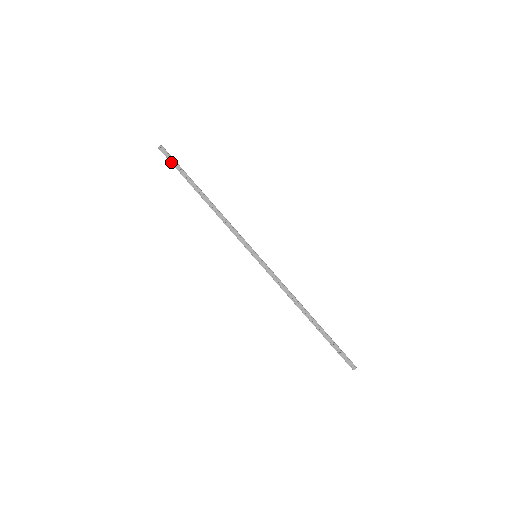
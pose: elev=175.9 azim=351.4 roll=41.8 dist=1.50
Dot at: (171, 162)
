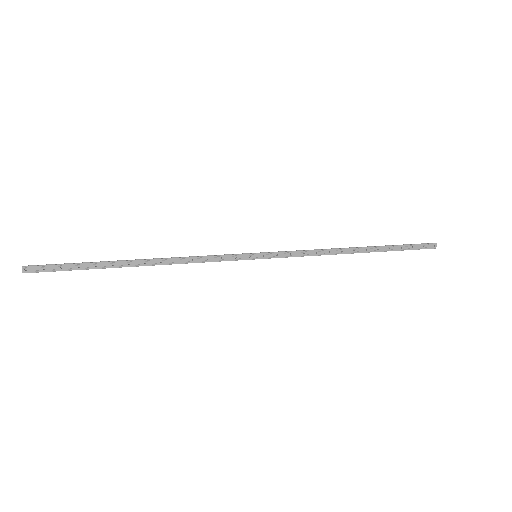
Dot at: occluded
